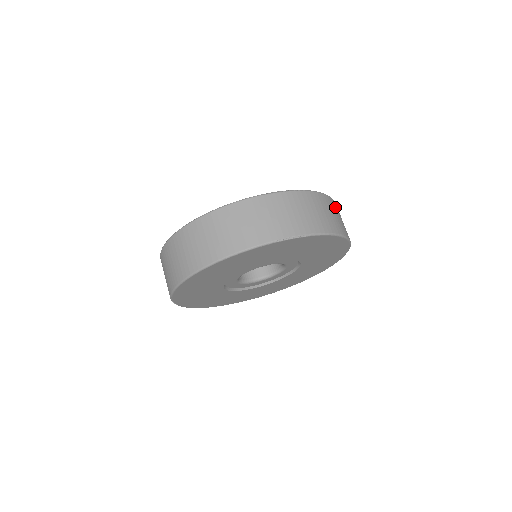
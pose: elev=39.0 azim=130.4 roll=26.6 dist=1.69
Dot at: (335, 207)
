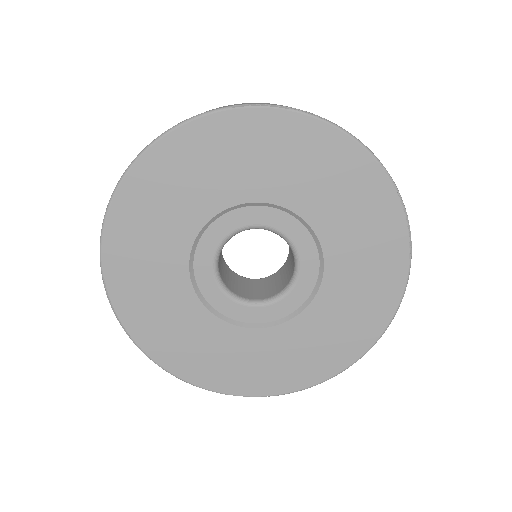
Dot at: occluded
